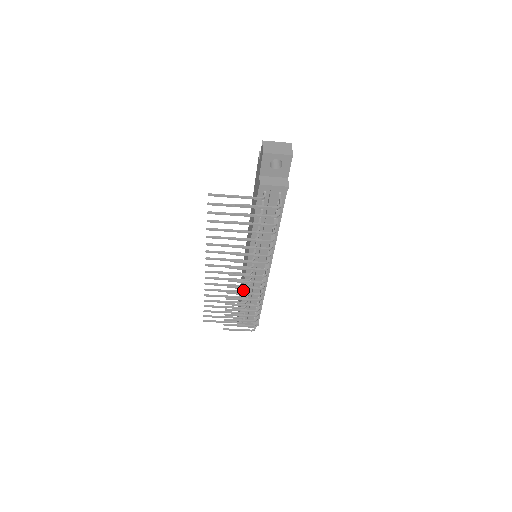
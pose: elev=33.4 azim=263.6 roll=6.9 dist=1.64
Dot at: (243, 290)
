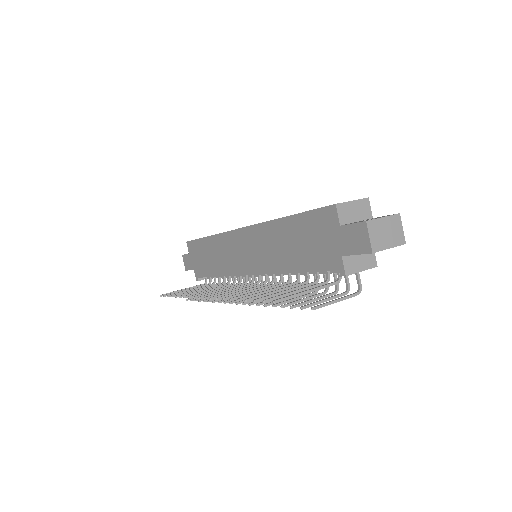
Dot at: occluded
